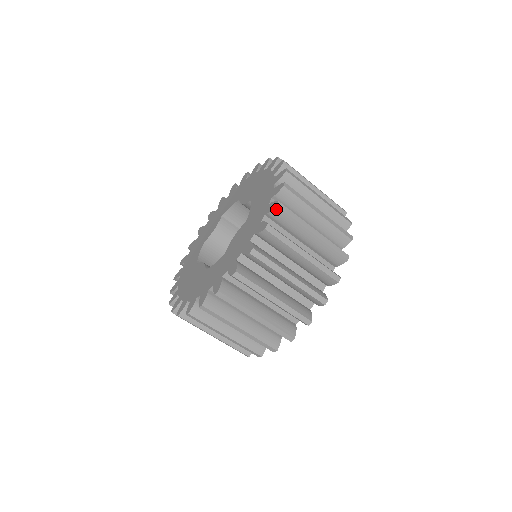
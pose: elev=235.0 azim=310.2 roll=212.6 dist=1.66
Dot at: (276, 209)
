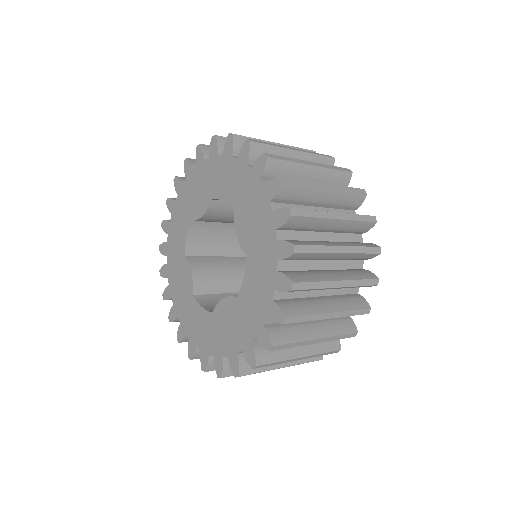
Dot at: (269, 349)
